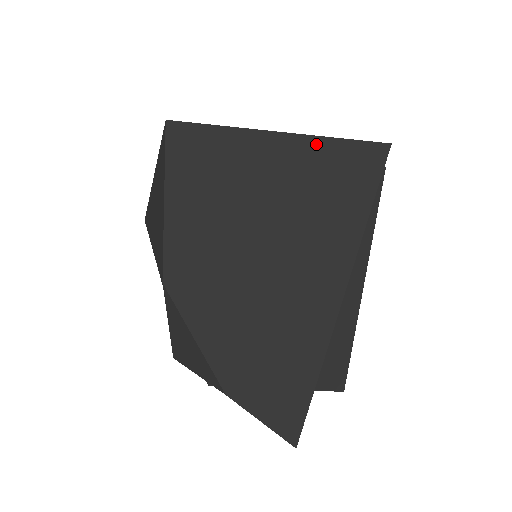
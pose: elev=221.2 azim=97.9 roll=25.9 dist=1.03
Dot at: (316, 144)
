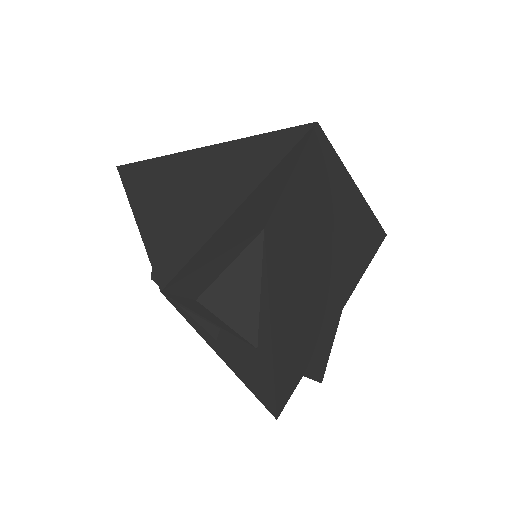
Dot at: (365, 206)
